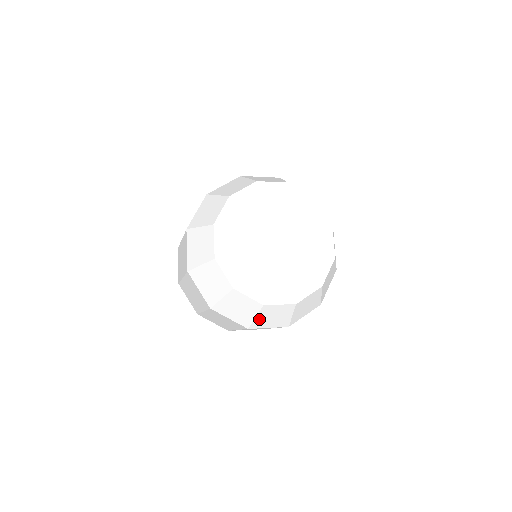
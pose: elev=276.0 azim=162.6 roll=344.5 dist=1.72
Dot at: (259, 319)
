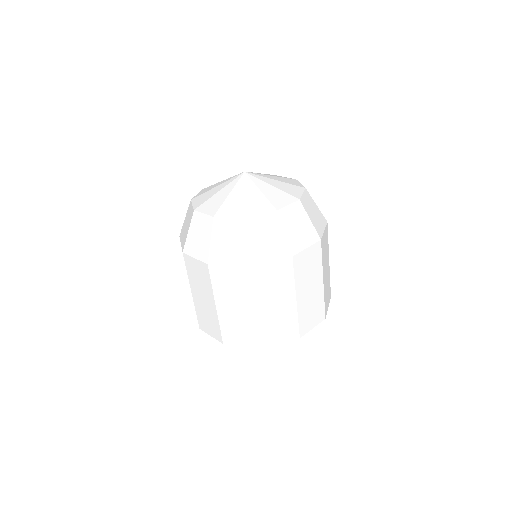
Dot at: (252, 245)
